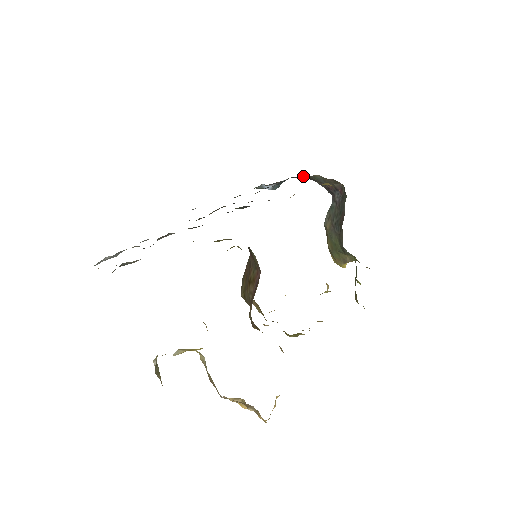
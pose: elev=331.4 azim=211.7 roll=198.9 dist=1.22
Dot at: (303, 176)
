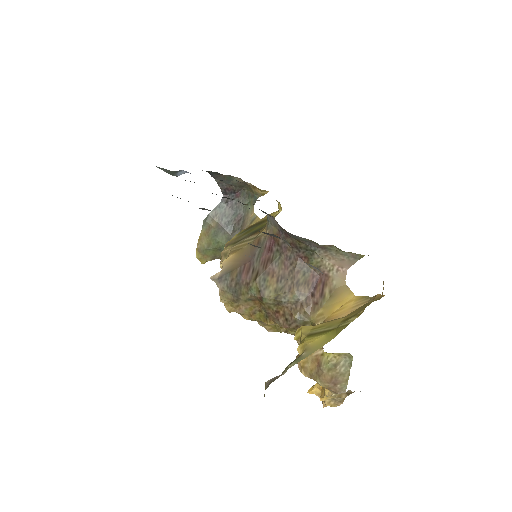
Dot at: (218, 173)
